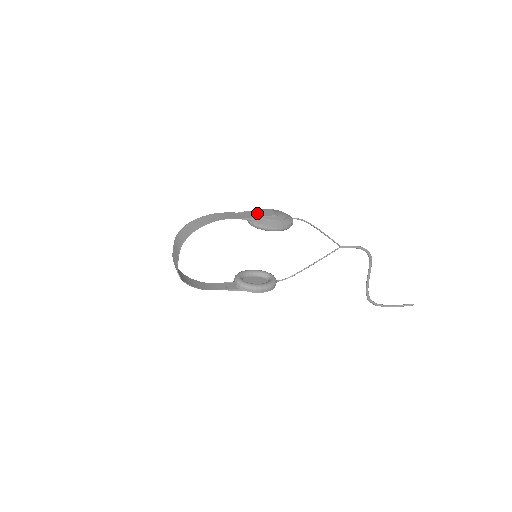
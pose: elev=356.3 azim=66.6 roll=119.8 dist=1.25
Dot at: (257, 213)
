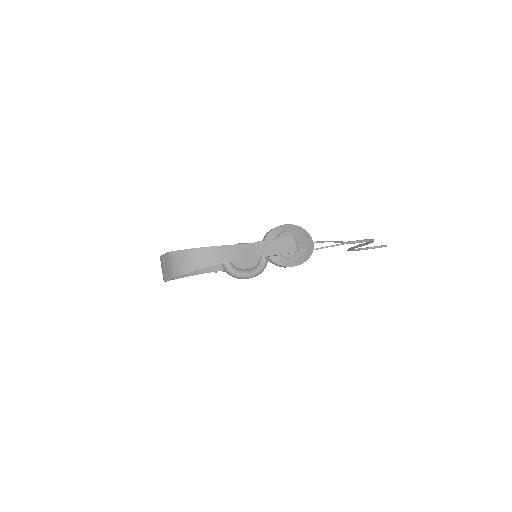
Dot at: (276, 246)
